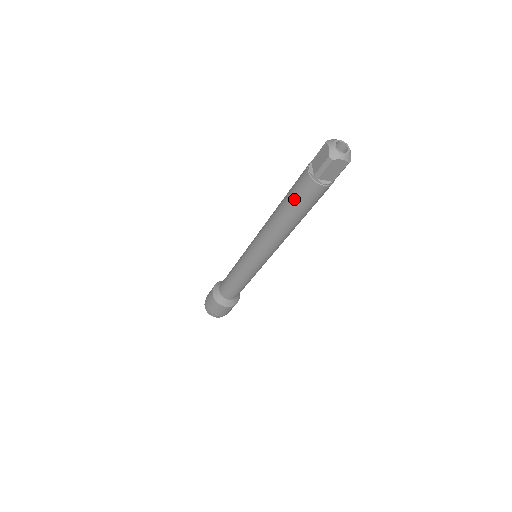
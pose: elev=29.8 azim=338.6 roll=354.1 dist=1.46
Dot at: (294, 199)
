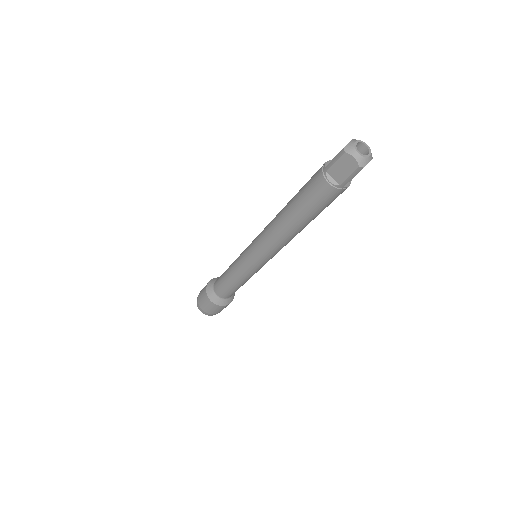
Dot at: (302, 191)
